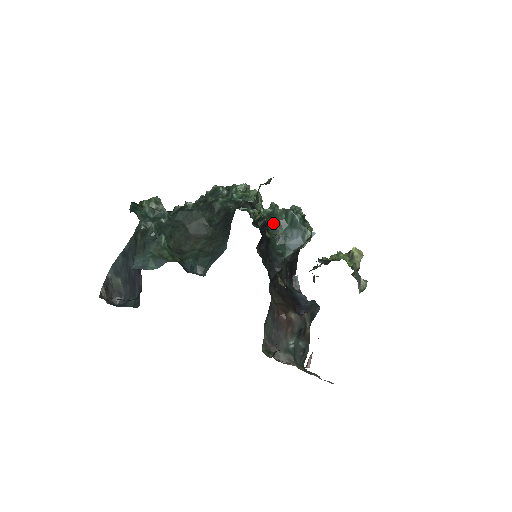
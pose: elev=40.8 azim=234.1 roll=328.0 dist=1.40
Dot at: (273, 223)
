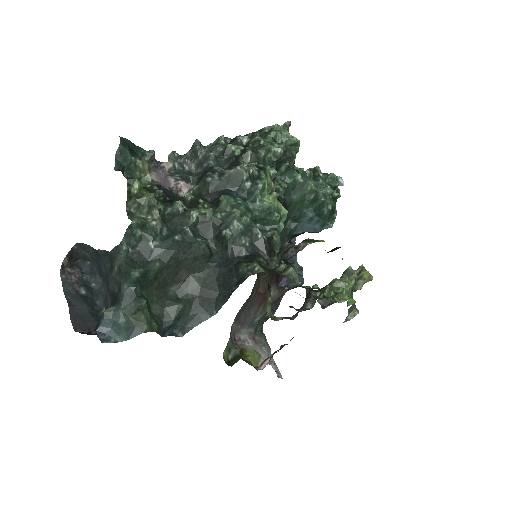
Dot at: (295, 202)
